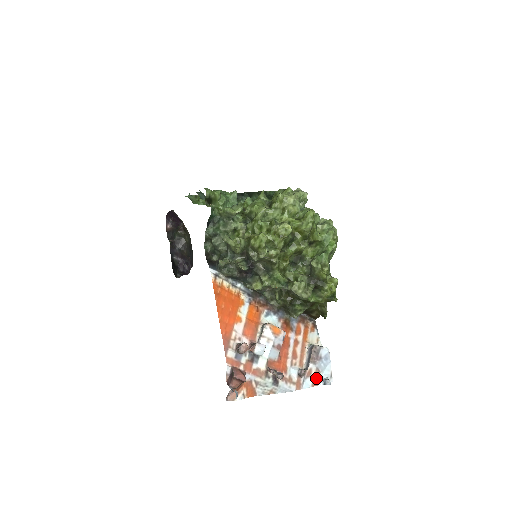
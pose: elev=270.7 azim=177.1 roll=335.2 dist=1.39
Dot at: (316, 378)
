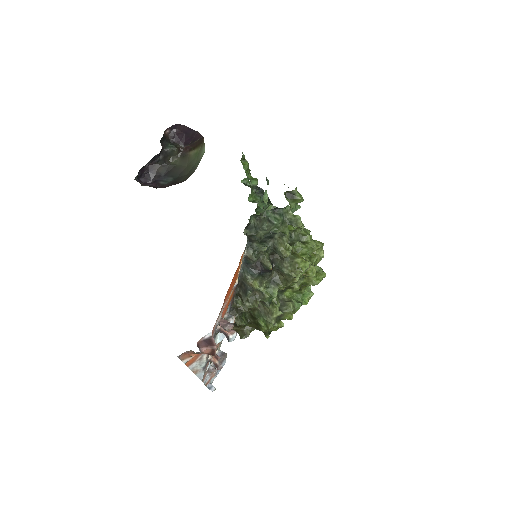
Dot at: (210, 380)
